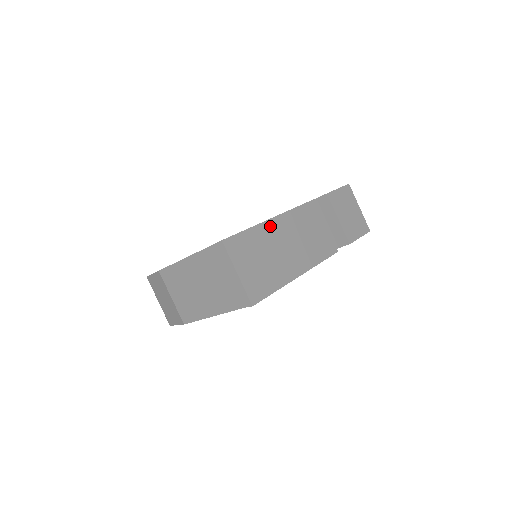
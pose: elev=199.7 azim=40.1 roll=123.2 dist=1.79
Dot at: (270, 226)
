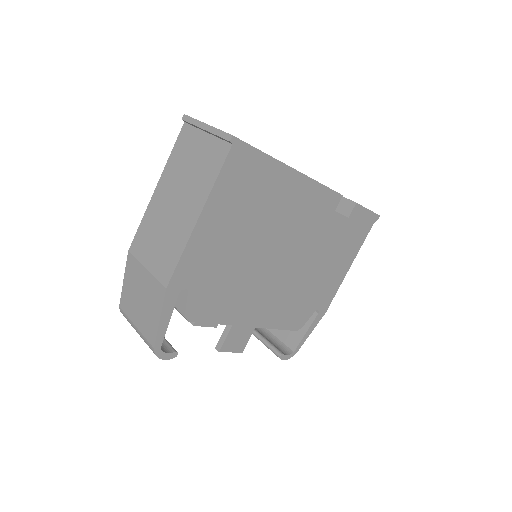
Dot at: occluded
